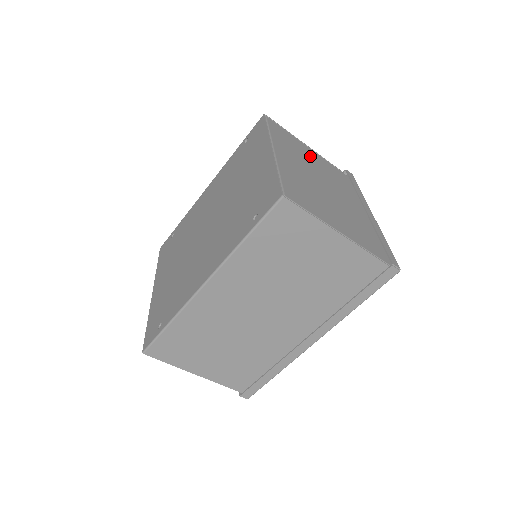
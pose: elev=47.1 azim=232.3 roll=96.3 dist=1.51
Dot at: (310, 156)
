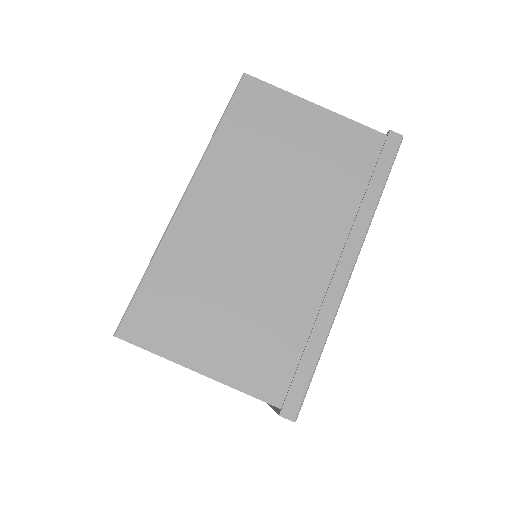
Dot at: occluded
